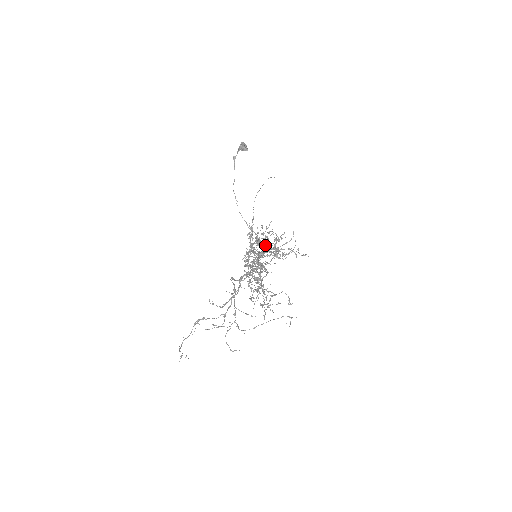
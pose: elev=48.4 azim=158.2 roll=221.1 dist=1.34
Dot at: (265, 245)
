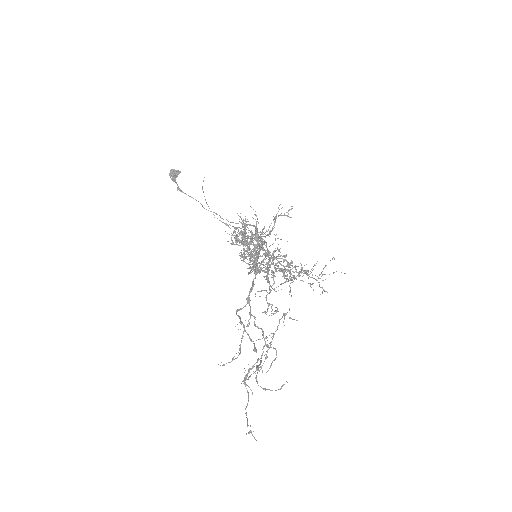
Dot at: occluded
